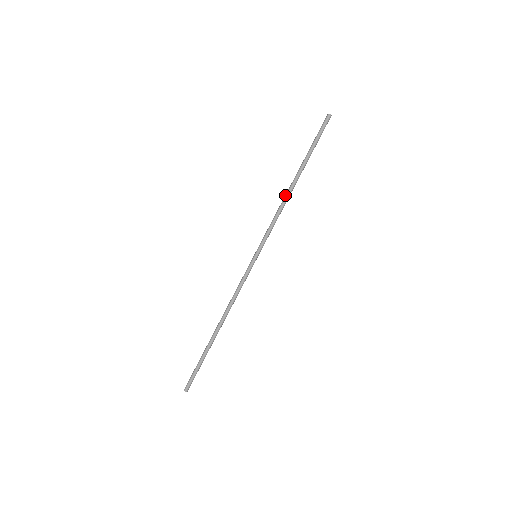
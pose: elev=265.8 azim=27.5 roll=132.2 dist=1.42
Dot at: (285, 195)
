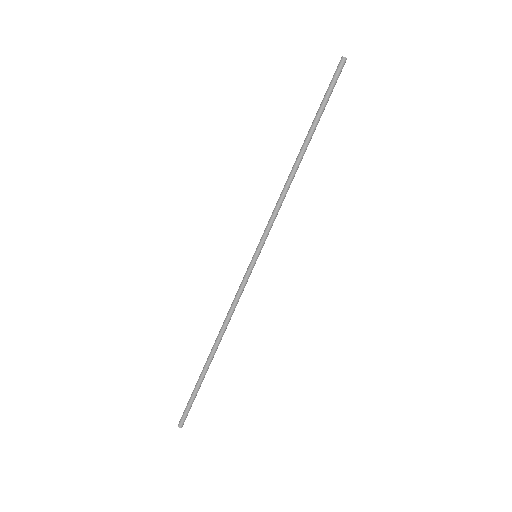
Dot at: occluded
